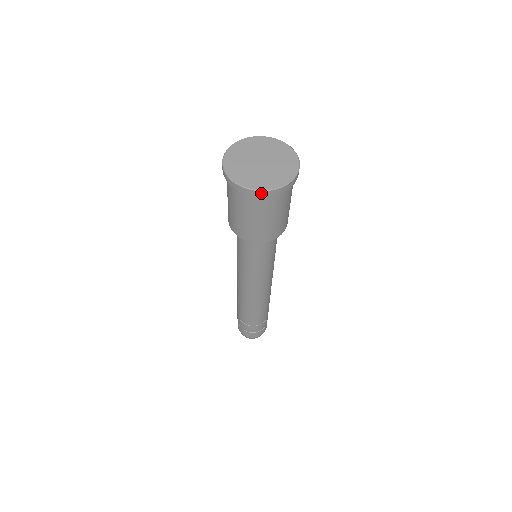
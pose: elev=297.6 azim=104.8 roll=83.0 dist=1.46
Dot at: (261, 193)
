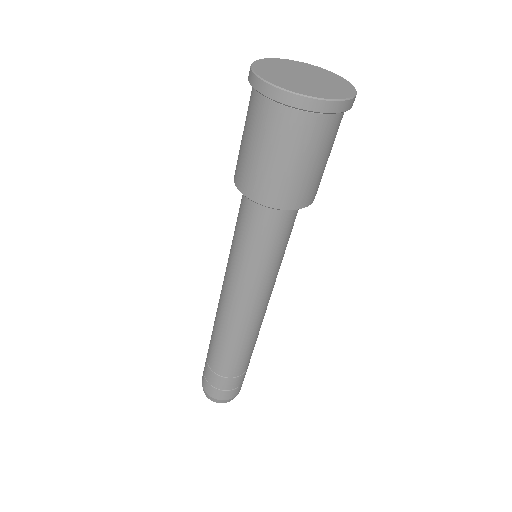
Dot at: (275, 92)
